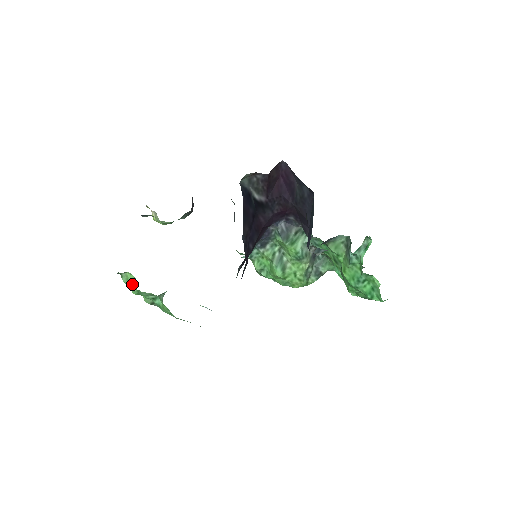
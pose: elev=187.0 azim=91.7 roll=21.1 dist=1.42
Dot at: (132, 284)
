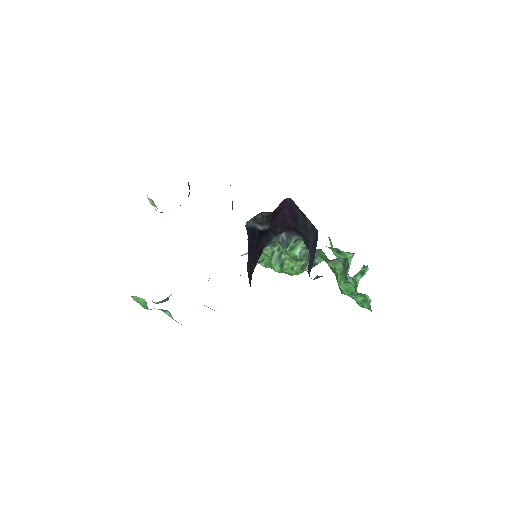
Dot at: (143, 304)
